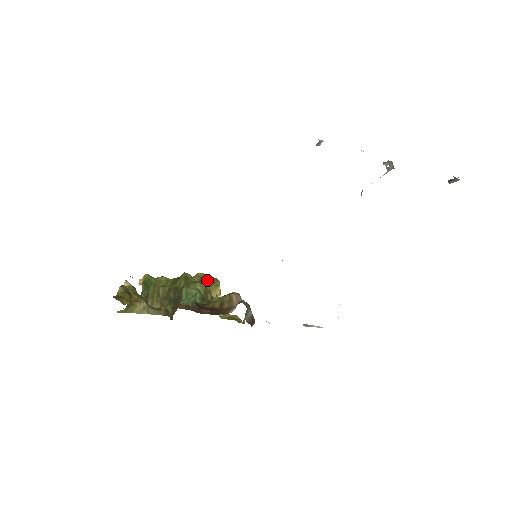
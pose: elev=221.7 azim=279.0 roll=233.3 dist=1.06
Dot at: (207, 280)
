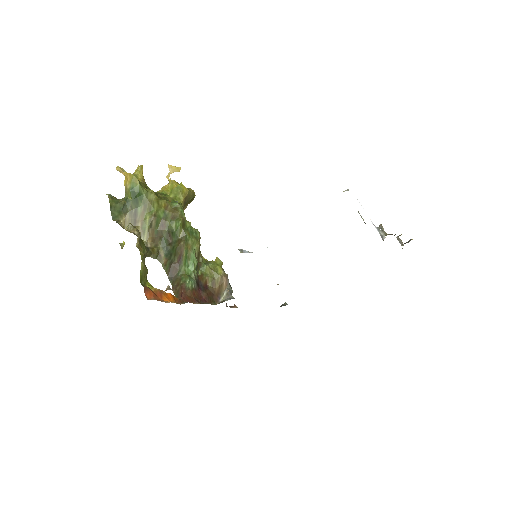
Dot at: (189, 199)
